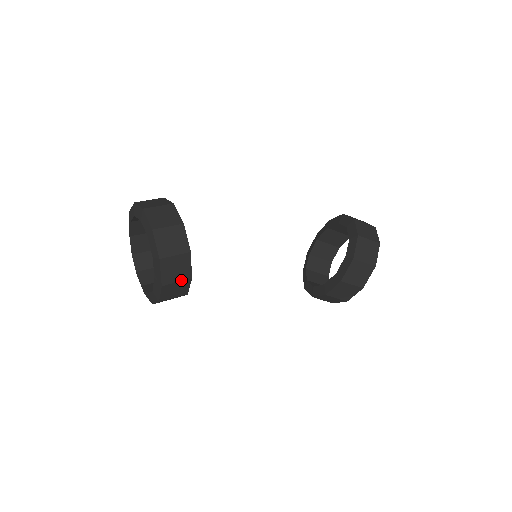
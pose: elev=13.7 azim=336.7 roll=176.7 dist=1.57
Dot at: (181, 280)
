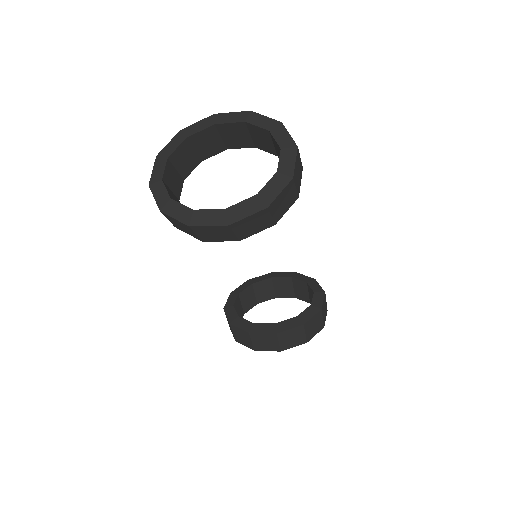
Dot at: (273, 217)
